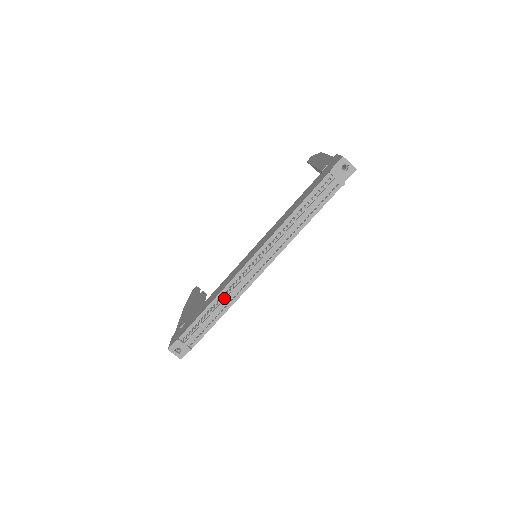
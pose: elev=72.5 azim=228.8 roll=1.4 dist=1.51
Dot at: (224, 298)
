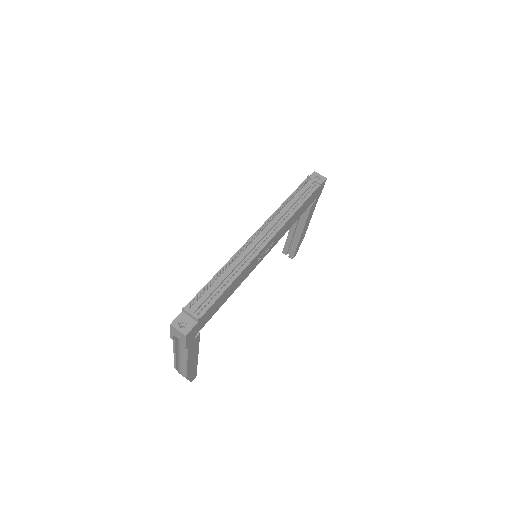
Dot at: (232, 266)
